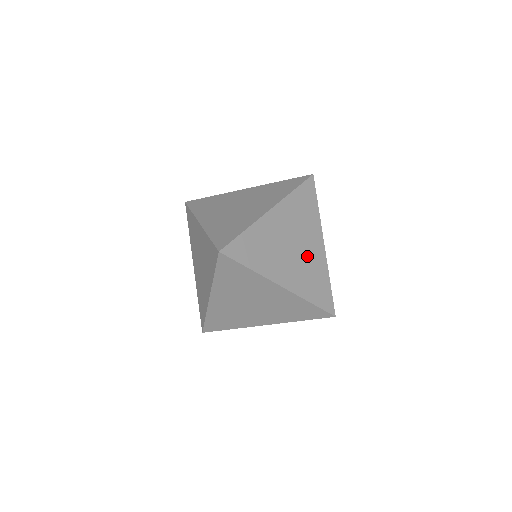
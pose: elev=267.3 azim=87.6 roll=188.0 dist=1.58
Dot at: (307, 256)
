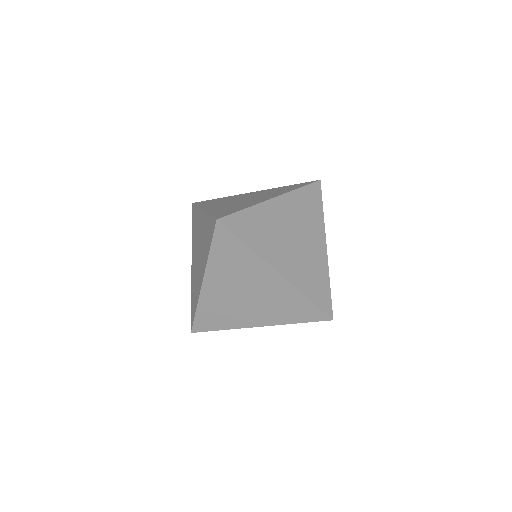
Dot at: (308, 252)
